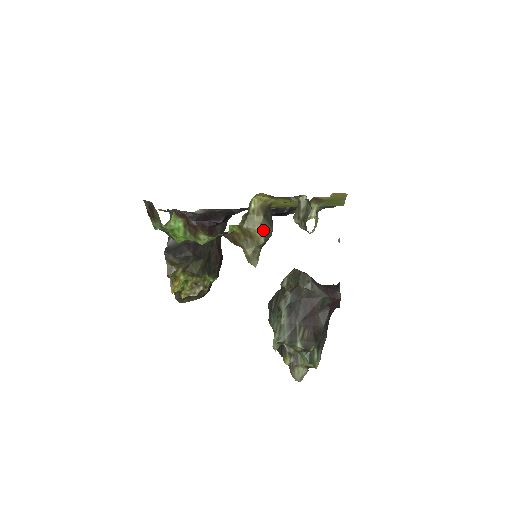
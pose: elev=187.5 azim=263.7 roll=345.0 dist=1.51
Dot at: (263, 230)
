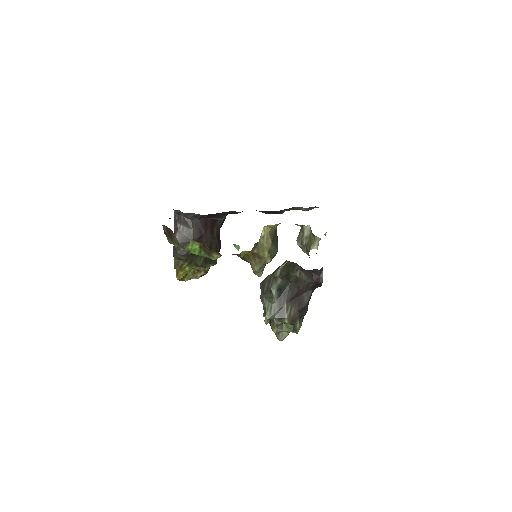
Dot at: (270, 253)
